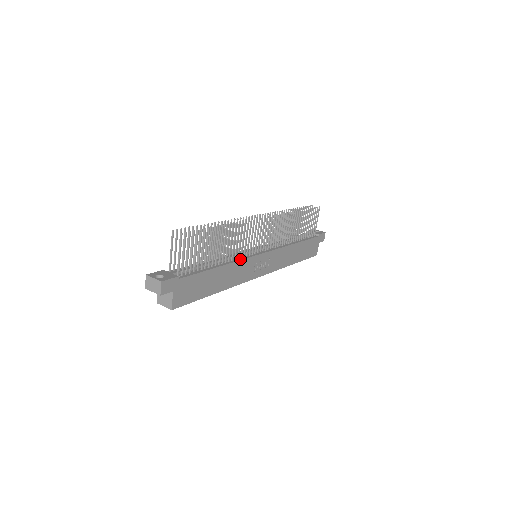
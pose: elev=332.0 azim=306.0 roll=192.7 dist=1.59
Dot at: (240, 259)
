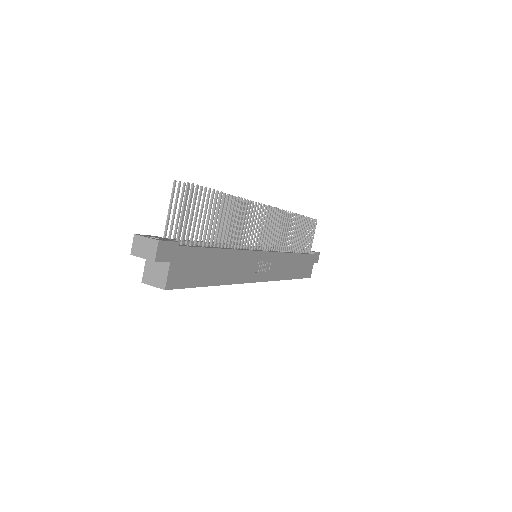
Dot at: (244, 249)
